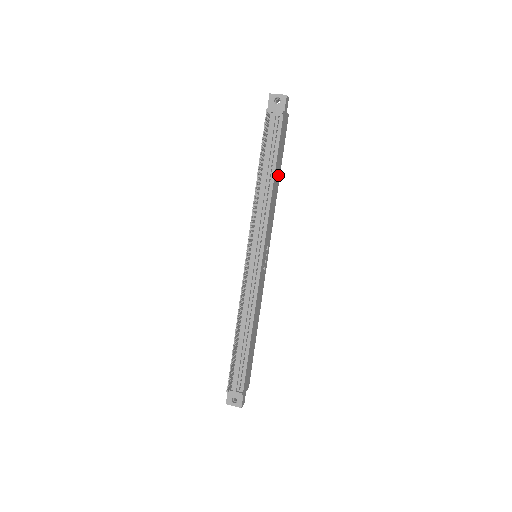
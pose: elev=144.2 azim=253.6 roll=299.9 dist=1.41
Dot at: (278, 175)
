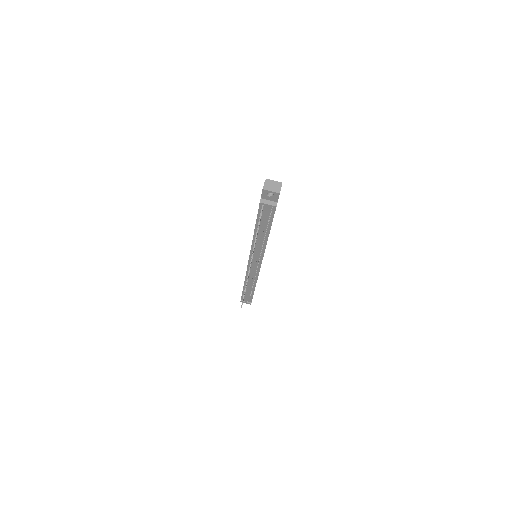
Dot at: occluded
